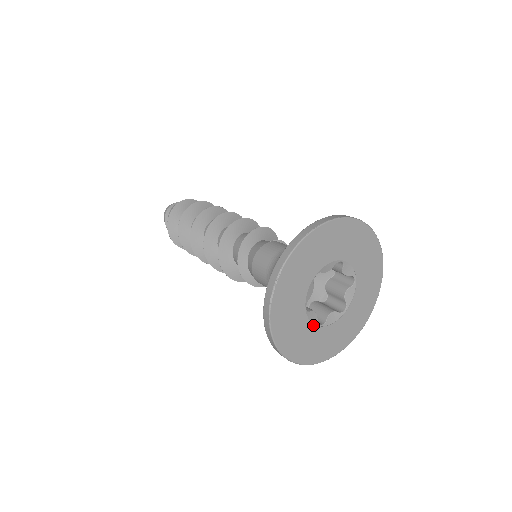
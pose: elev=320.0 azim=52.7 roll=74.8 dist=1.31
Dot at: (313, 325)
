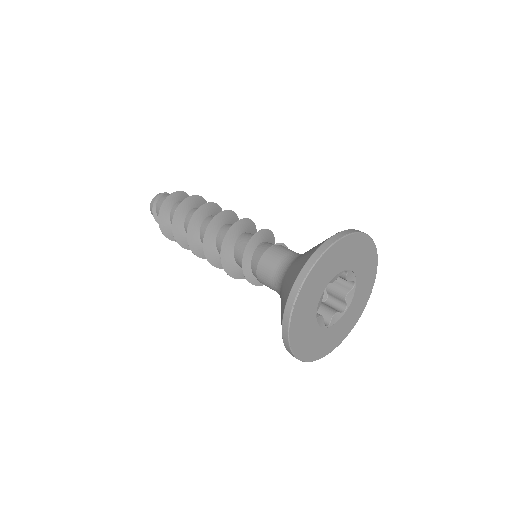
Dot at: (321, 328)
